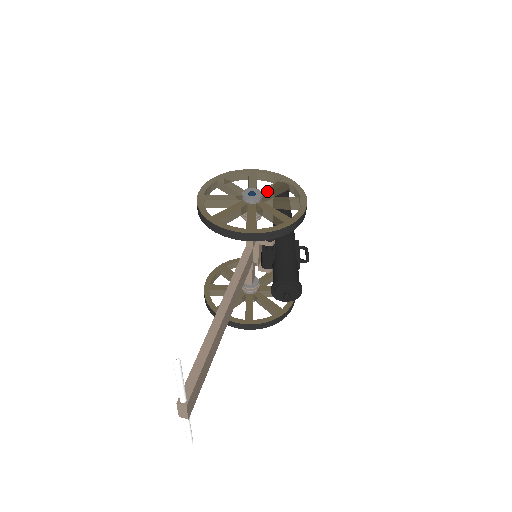
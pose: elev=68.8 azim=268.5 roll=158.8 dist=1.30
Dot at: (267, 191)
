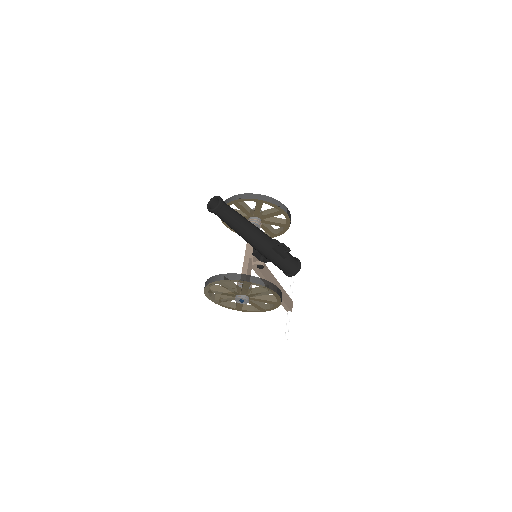
Dot at: (245, 292)
